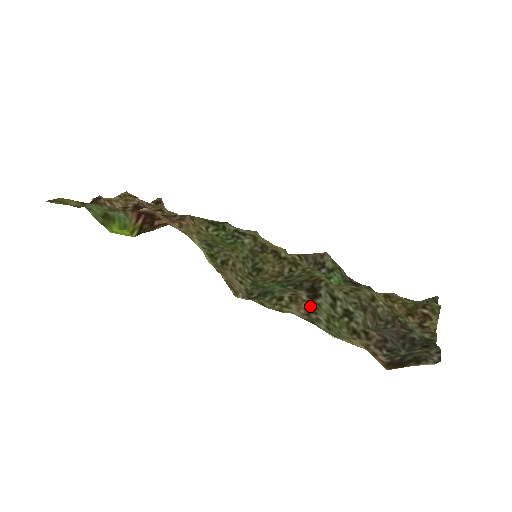
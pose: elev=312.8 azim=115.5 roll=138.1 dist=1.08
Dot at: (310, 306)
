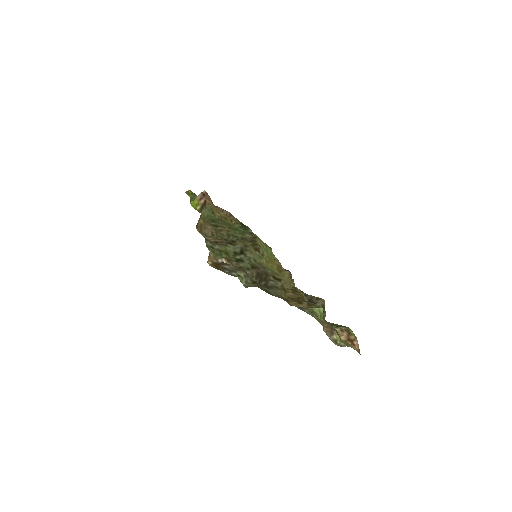
Dot at: (220, 242)
